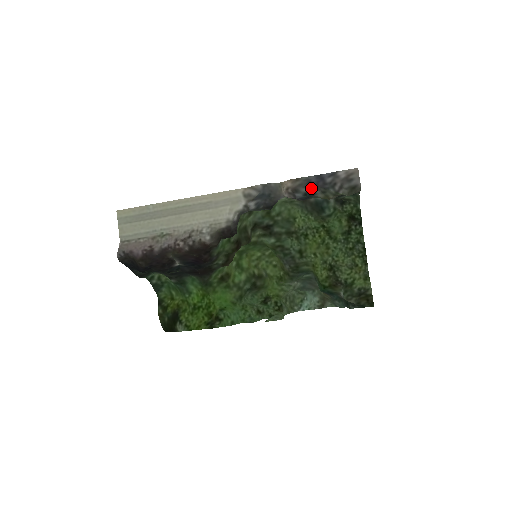
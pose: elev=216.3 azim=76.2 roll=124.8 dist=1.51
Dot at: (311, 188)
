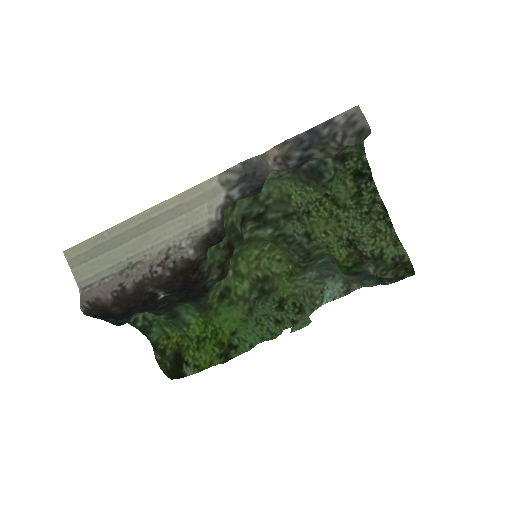
Dot at: (305, 149)
